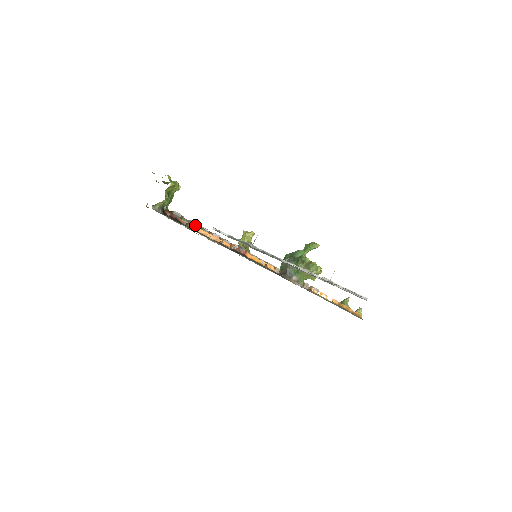
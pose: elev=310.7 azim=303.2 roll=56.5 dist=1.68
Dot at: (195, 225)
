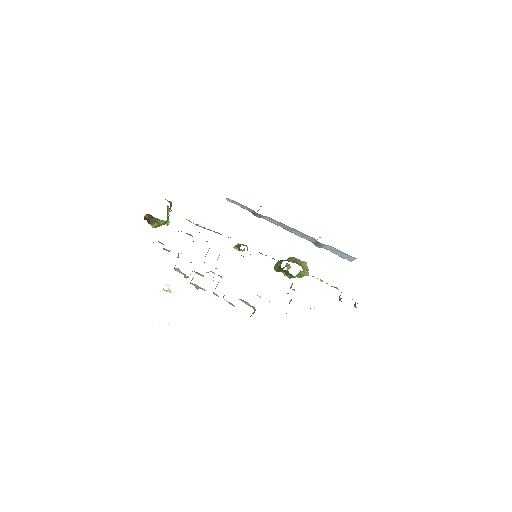
Dot at: occluded
